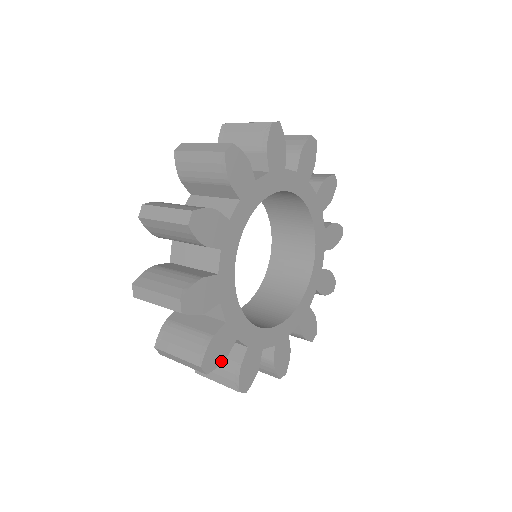
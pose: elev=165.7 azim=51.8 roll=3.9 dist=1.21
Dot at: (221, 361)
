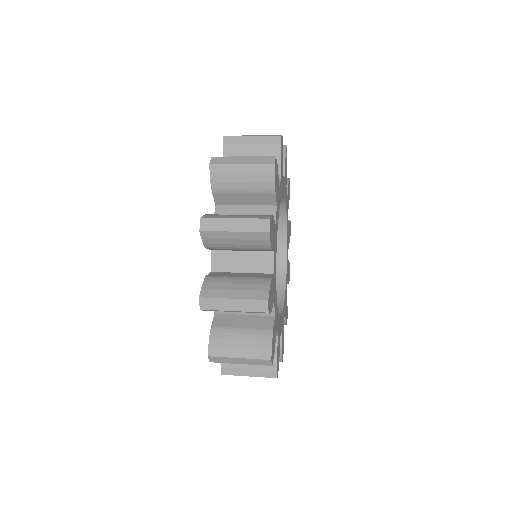
Dot at: (274, 352)
